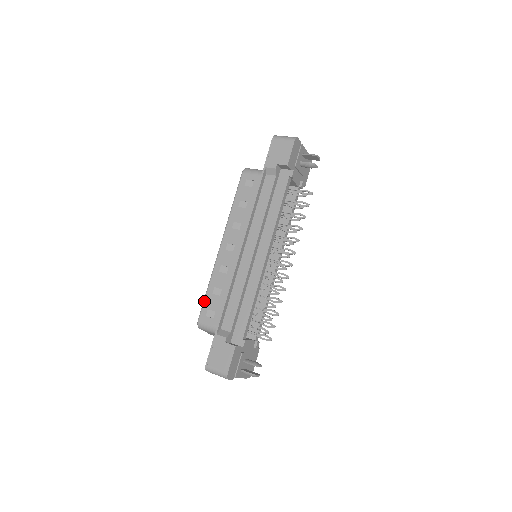
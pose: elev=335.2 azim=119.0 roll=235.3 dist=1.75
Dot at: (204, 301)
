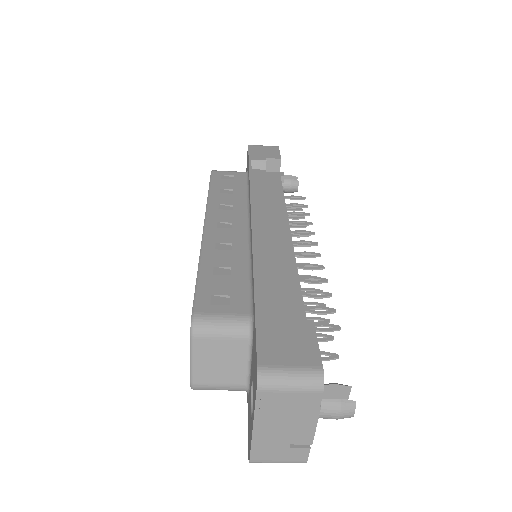
Dot at: (198, 285)
